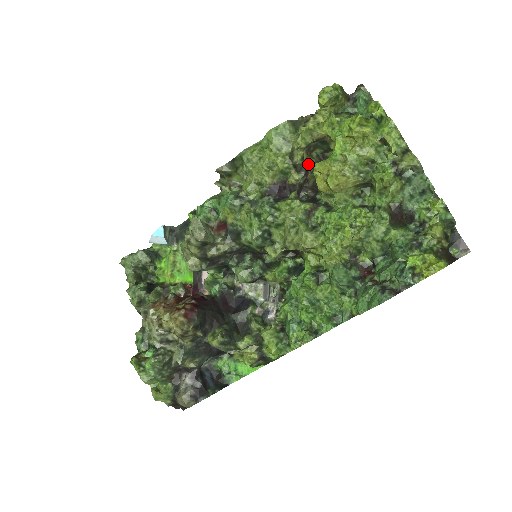
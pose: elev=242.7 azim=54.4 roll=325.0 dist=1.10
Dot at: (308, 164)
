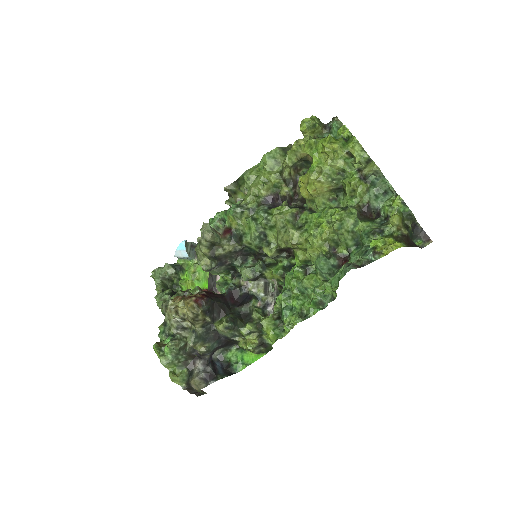
Dot at: (296, 180)
